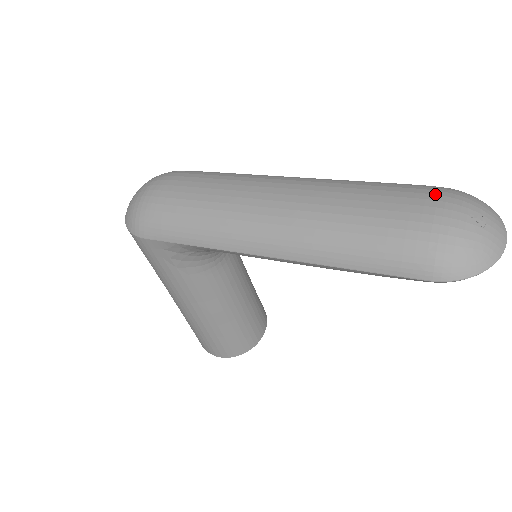
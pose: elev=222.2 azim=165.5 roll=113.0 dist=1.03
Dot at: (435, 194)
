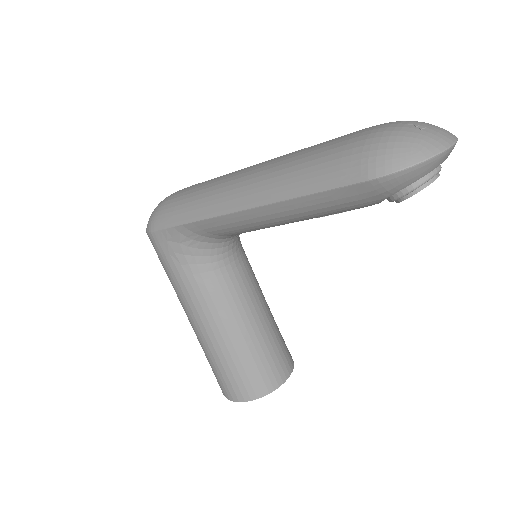
Dot at: occluded
